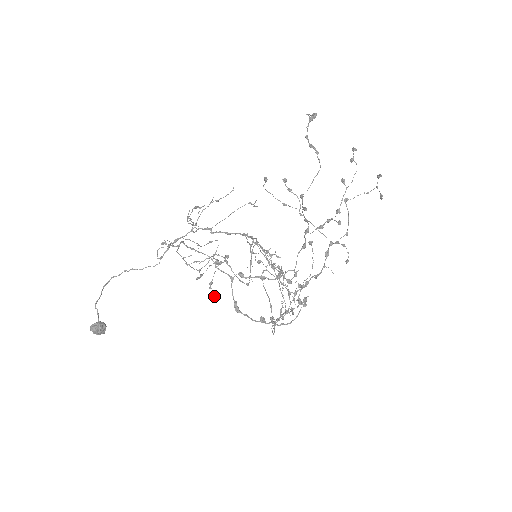
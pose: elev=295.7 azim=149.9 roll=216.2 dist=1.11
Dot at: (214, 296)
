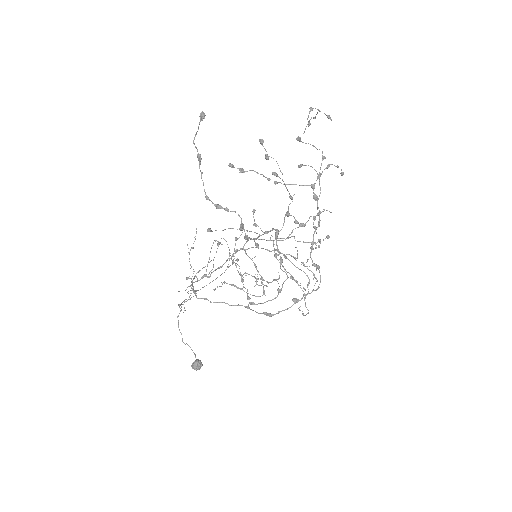
Dot at: occluded
